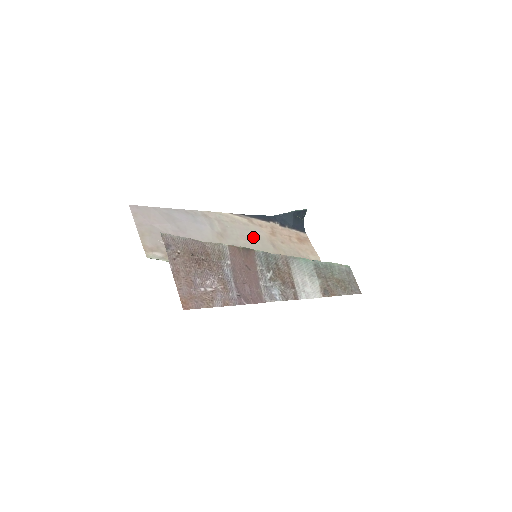
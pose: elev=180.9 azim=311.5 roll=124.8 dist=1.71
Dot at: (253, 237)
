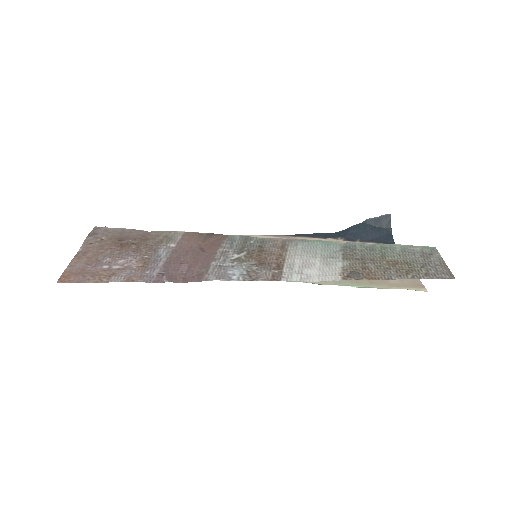
Dot at: occluded
